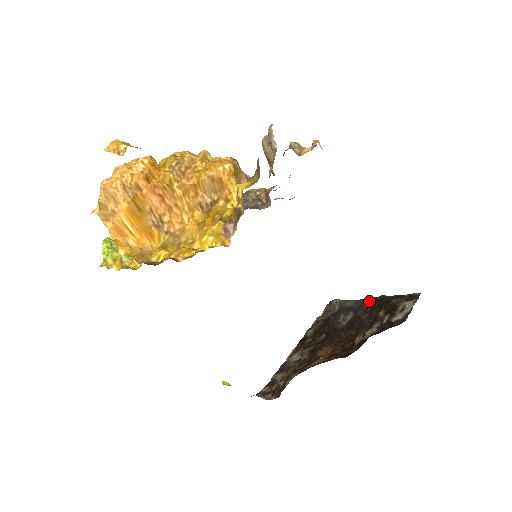
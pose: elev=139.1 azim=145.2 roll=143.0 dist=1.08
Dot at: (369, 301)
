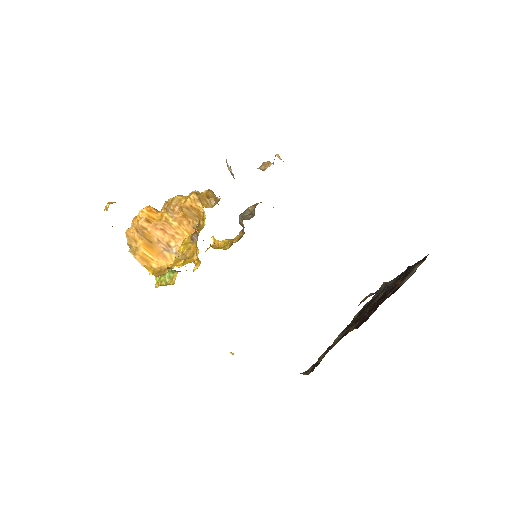
Dot at: (400, 275)
